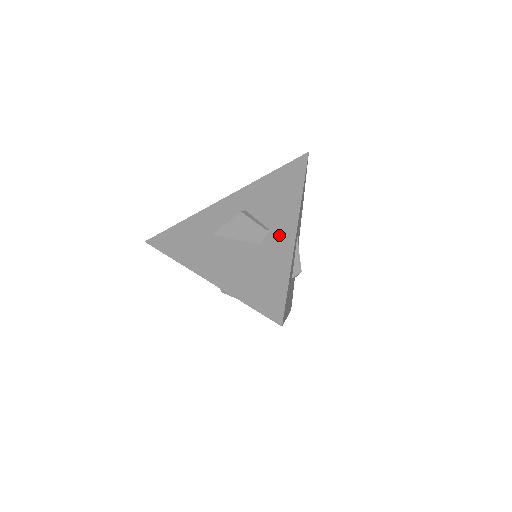
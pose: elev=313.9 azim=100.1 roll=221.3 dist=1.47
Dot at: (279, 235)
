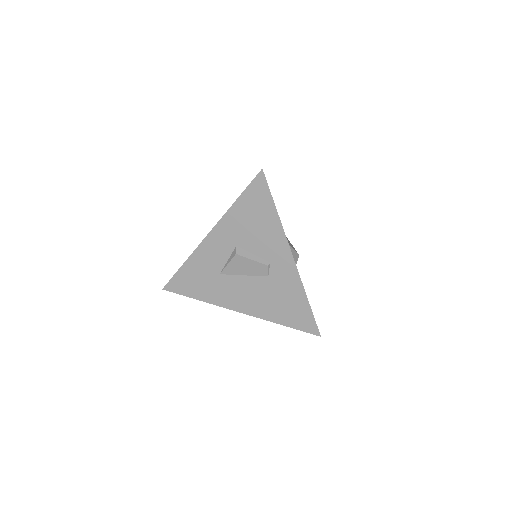
Dot at: (281, 266)
